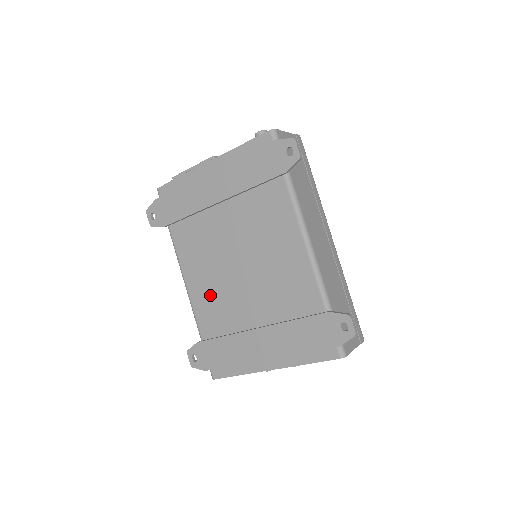
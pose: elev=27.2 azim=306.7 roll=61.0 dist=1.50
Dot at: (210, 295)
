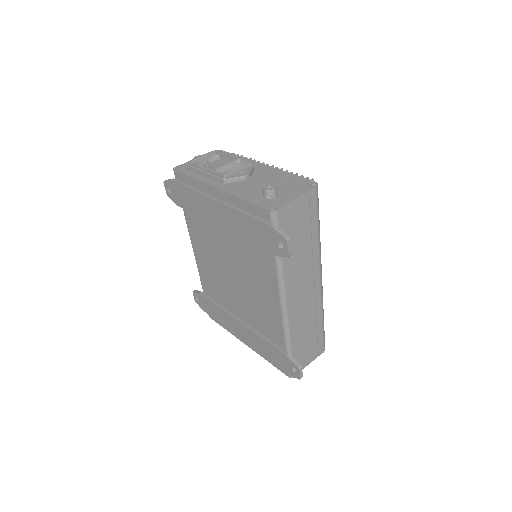
Dot at: (210, 274)
